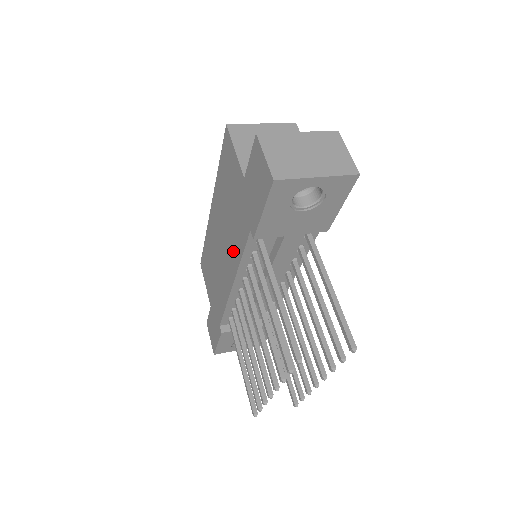
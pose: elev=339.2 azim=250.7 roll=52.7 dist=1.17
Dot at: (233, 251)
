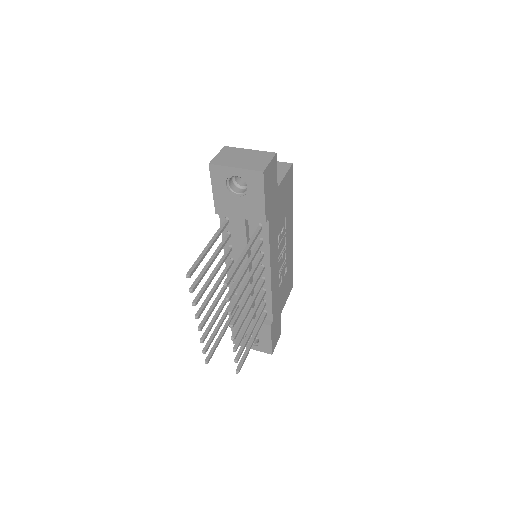
Dot at: occluded
